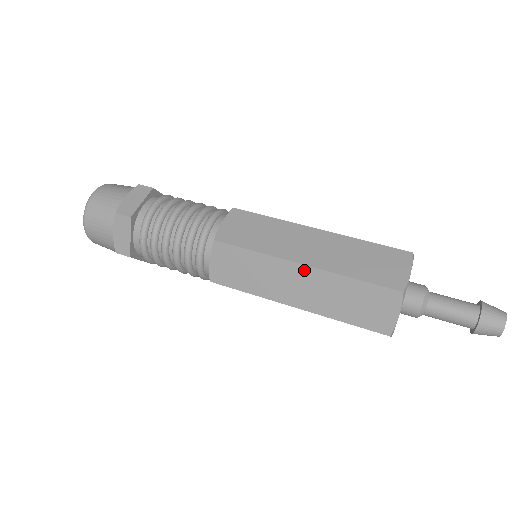
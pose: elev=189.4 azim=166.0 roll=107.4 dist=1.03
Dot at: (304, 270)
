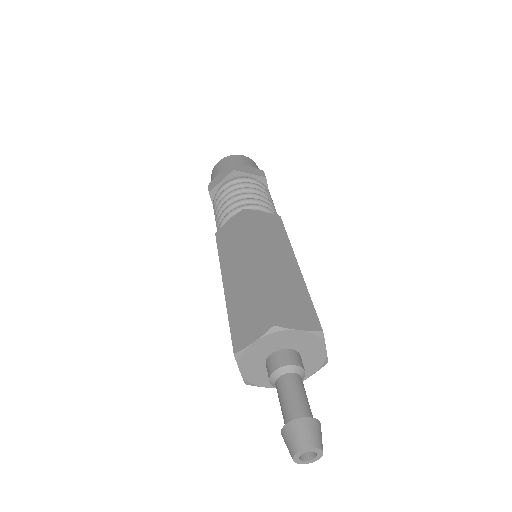
Dot at: (224, 289)
